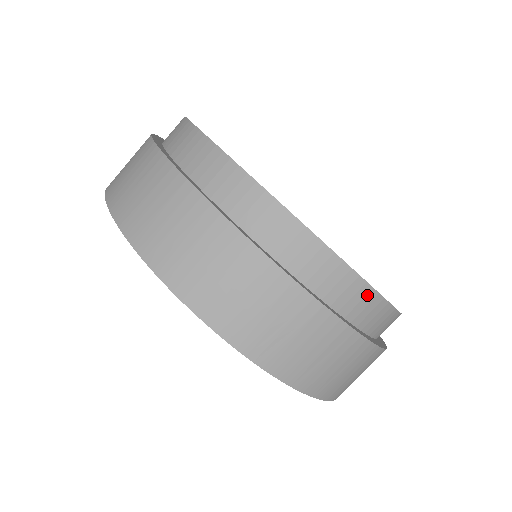
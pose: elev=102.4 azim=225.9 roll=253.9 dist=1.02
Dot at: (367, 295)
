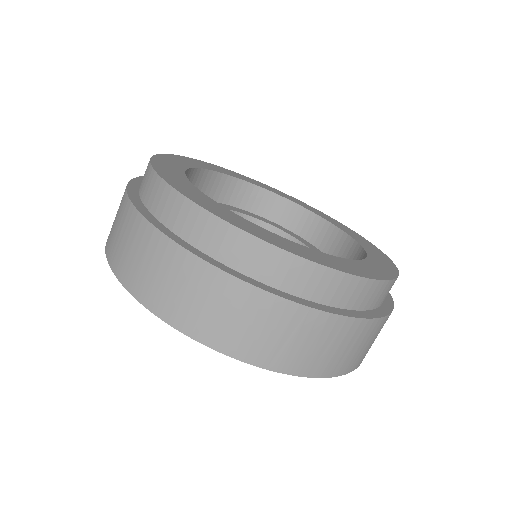
Dot at: (351, 283)
